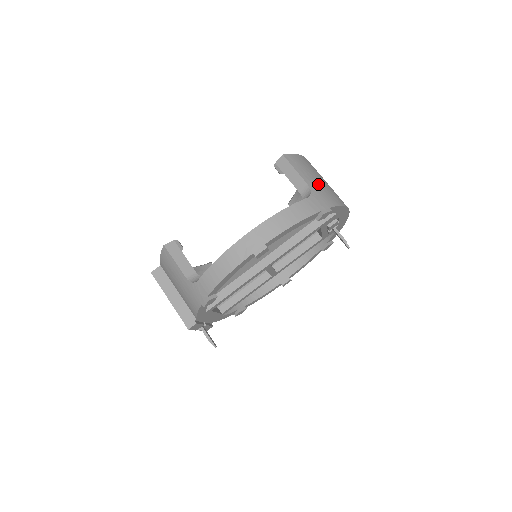
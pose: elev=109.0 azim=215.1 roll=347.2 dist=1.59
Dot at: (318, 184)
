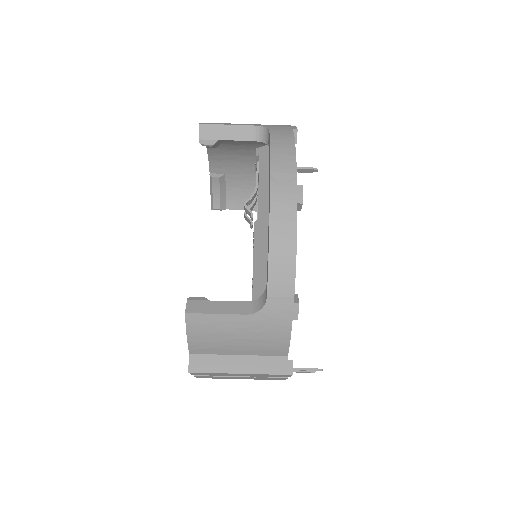
Dot at: occluded
